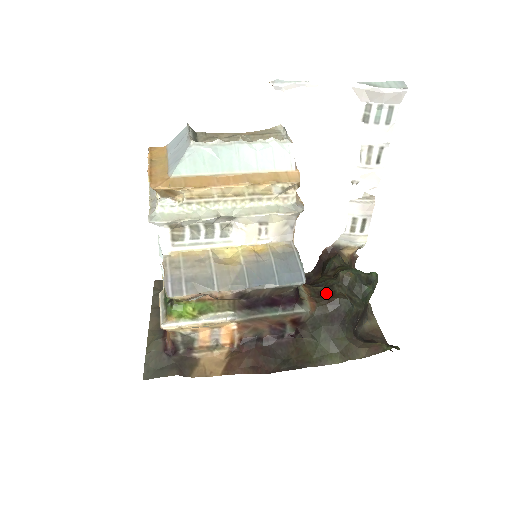
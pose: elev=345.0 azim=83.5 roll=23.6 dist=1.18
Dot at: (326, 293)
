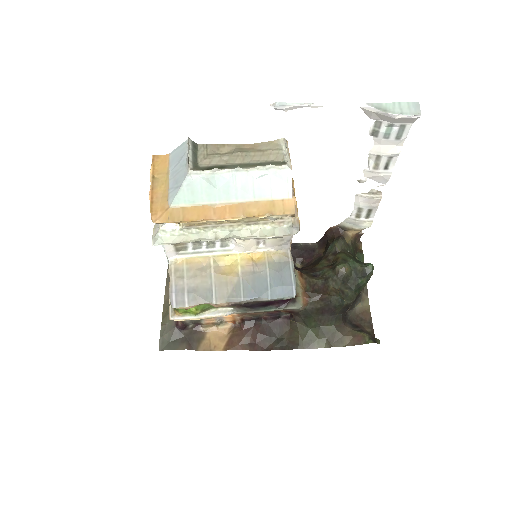
Dot at: (320, 287)
